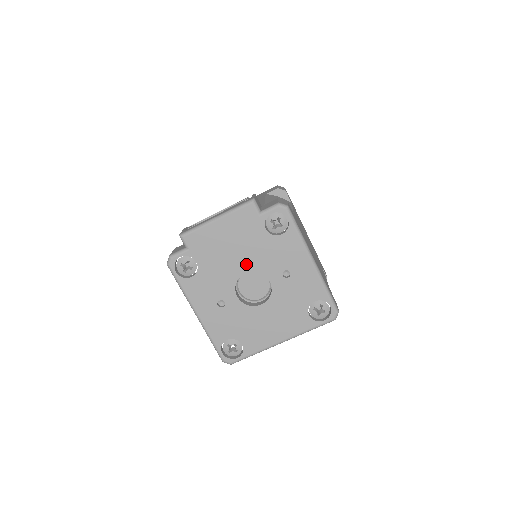
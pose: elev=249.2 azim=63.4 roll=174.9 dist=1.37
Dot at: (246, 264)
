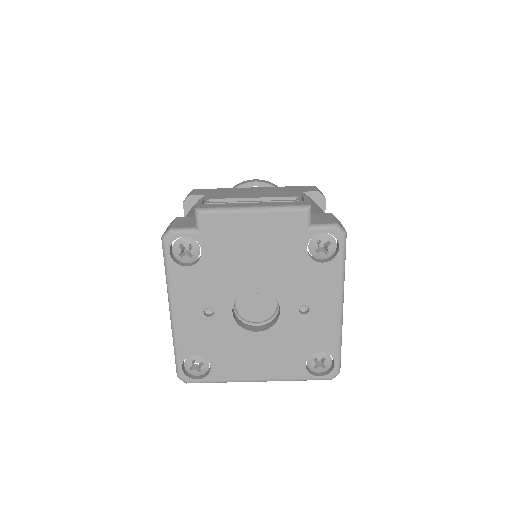
Dot at: (262, 279)
